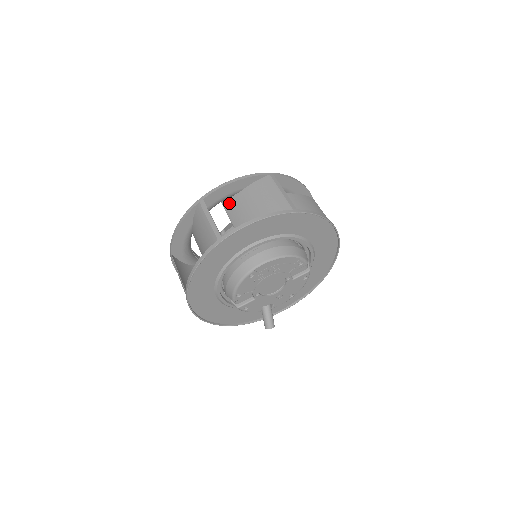
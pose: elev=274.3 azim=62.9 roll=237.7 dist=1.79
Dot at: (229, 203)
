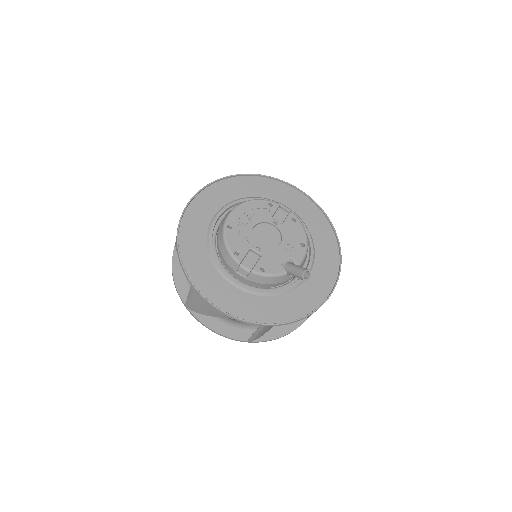
Dot at: occluded
